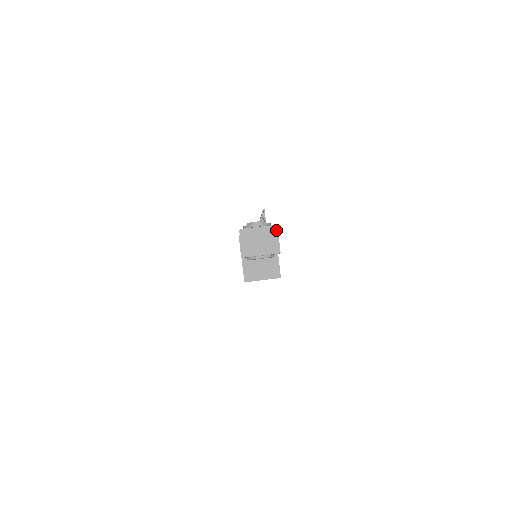
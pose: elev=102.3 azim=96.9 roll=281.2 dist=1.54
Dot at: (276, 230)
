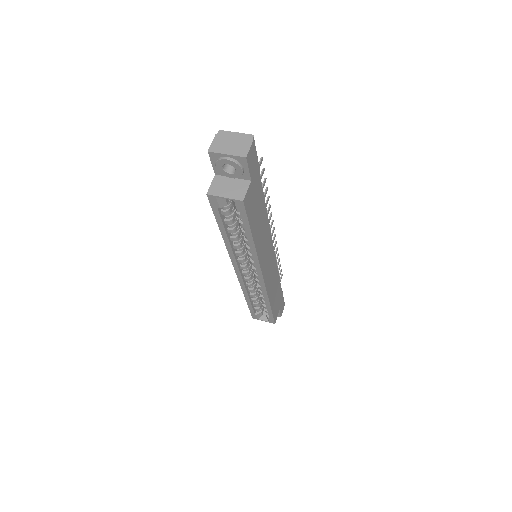
Dot at: (252, 139)
